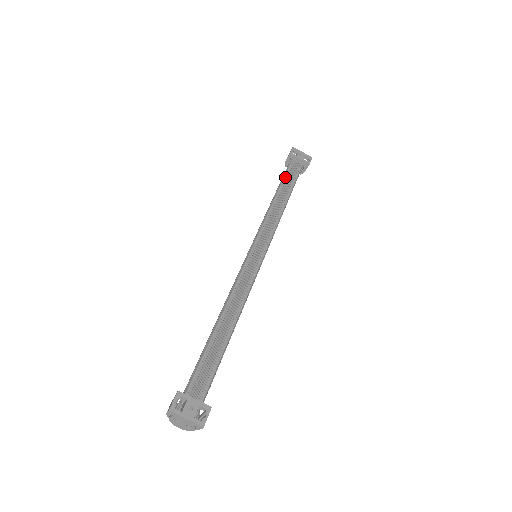
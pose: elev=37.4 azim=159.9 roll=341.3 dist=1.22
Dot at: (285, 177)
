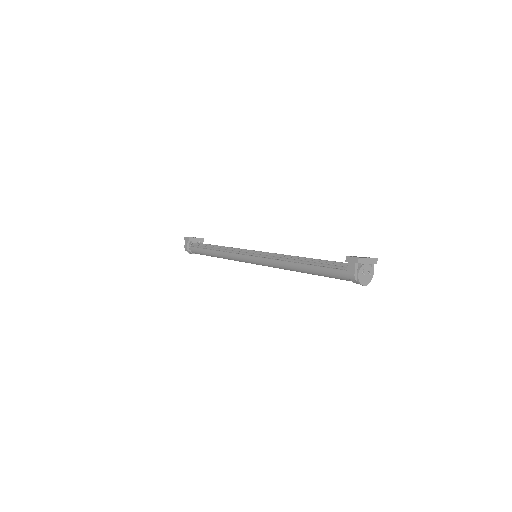
Dot at: (202, 246)
